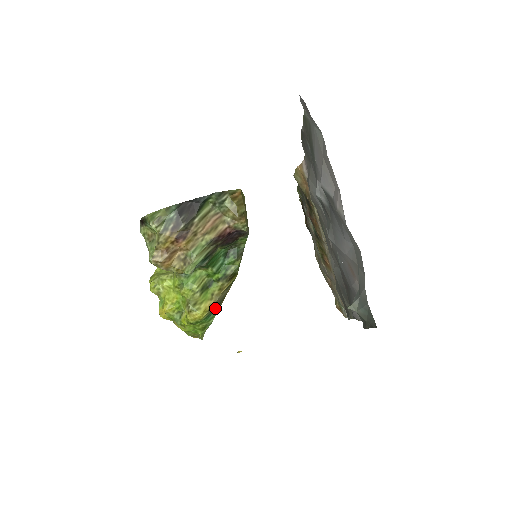
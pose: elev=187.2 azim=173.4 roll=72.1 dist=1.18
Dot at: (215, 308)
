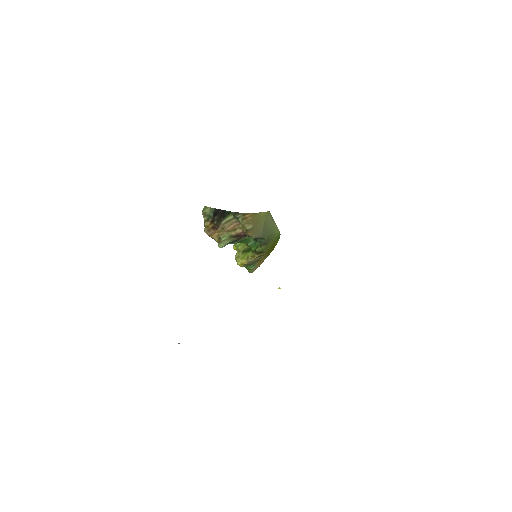
Dot at: (251, 264)
